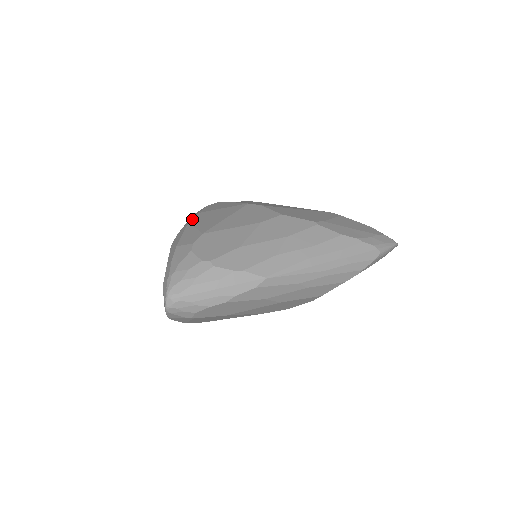
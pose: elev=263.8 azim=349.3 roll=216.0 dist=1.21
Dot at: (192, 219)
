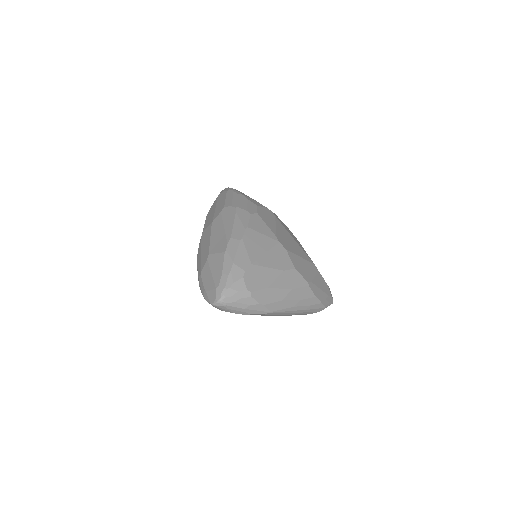
Dot at: (244, 234)
